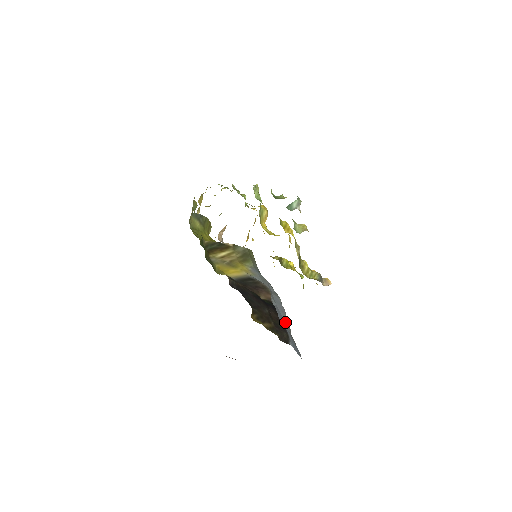
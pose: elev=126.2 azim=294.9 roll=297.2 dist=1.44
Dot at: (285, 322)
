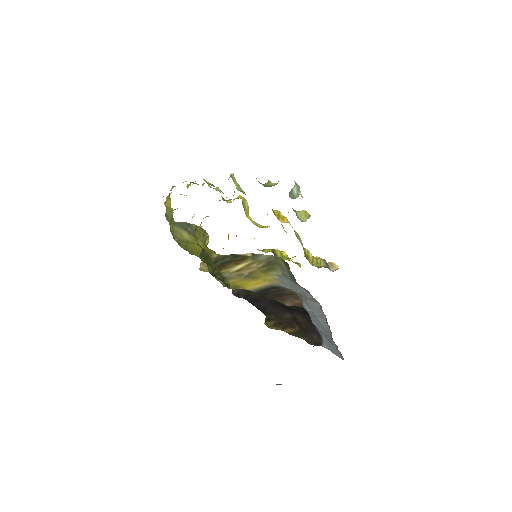
Dot at: (324, 327)
